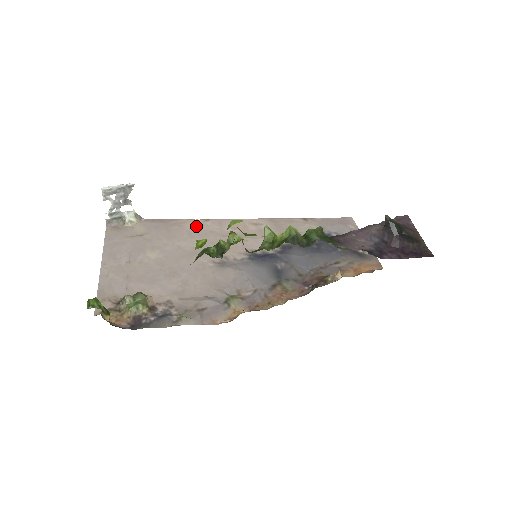
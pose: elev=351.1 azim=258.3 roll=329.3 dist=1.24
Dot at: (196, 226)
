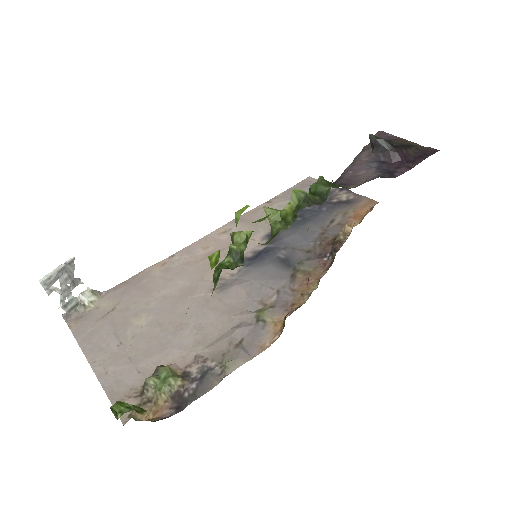
Dot at: (165, 267)
